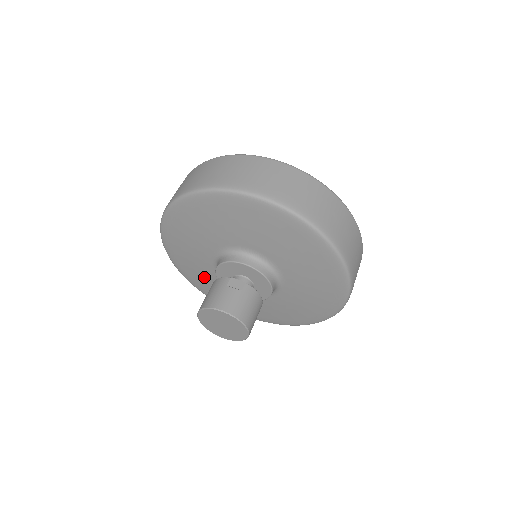
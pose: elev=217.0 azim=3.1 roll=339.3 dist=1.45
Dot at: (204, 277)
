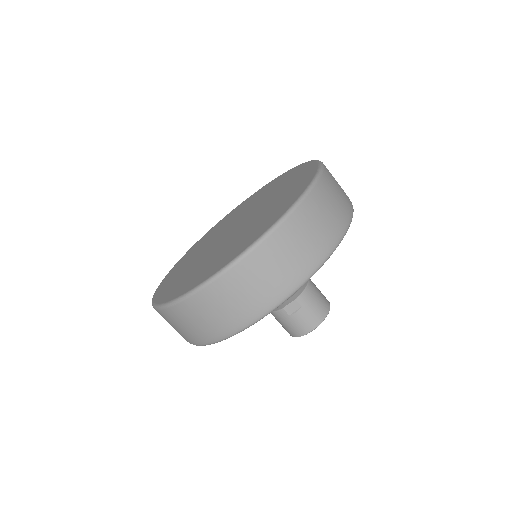
Dot at: occluded
